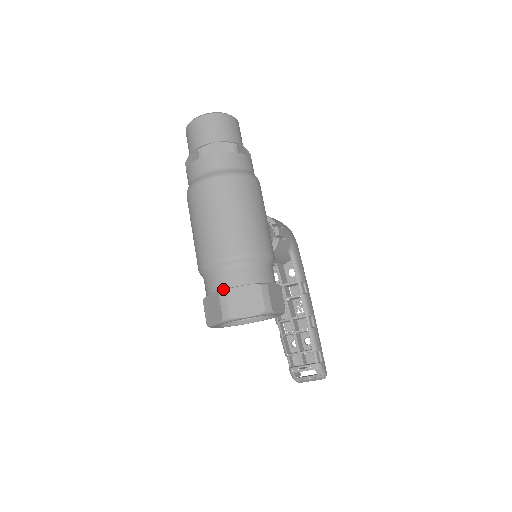
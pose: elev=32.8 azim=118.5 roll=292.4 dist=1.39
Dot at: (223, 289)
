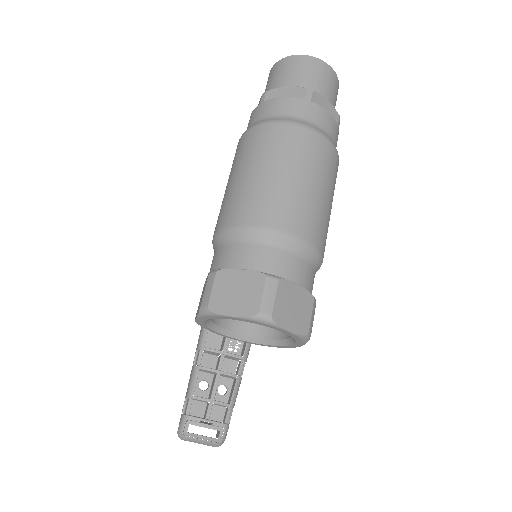
Dot at: (271, 274)
